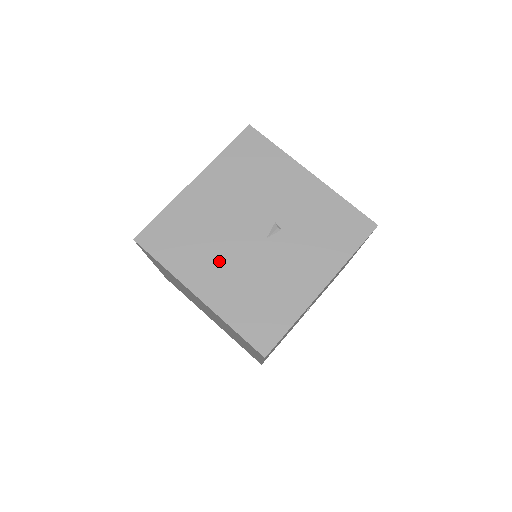
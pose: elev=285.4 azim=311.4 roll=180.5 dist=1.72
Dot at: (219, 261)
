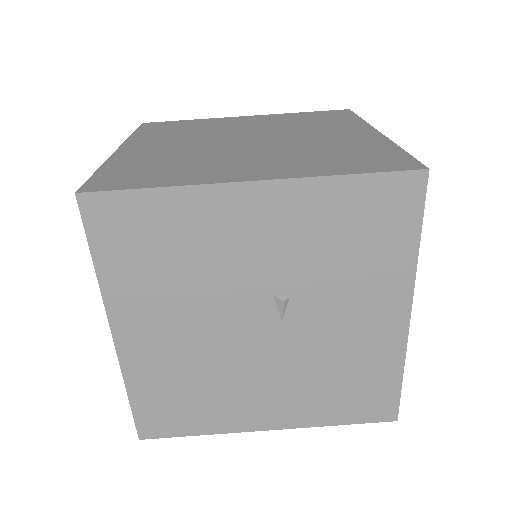
Dot at: (253, 387)
